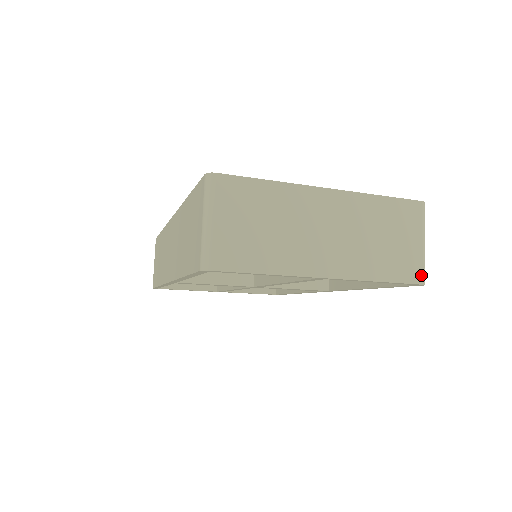
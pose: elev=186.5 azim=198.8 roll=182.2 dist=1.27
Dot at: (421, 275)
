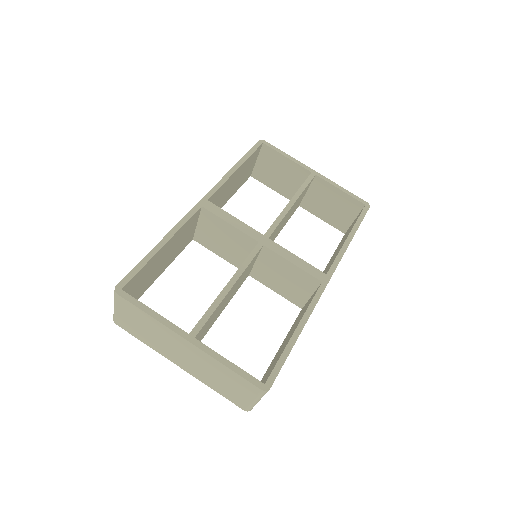
Dot at: (245, 408)
